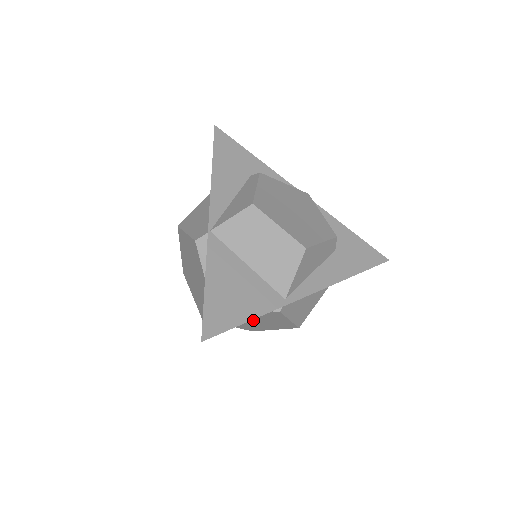
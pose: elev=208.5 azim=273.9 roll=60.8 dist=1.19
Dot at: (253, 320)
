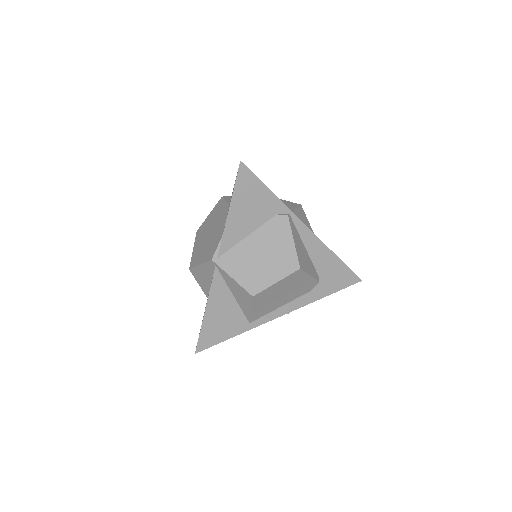
Dot at: (261, 250)
